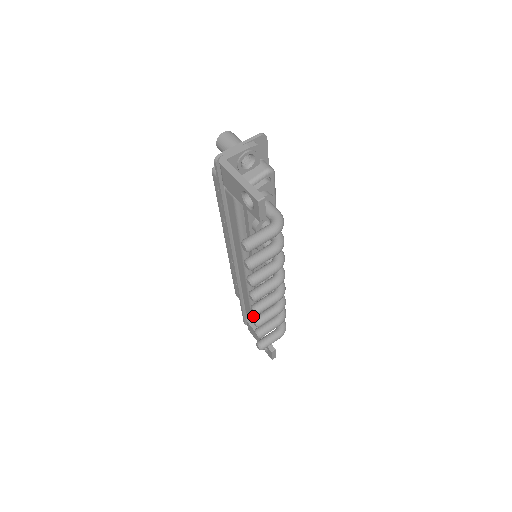
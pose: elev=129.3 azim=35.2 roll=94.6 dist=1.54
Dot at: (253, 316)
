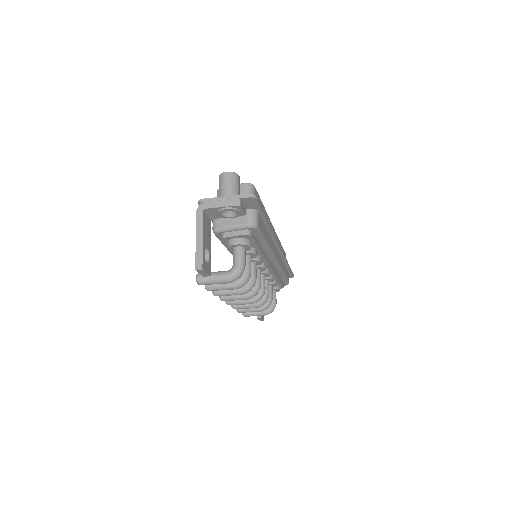
Dot at: occluded
